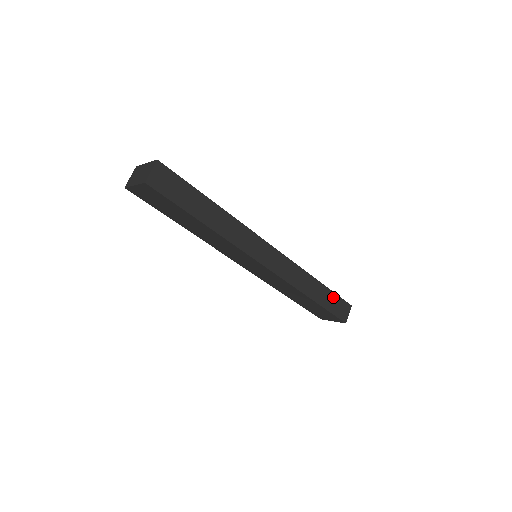
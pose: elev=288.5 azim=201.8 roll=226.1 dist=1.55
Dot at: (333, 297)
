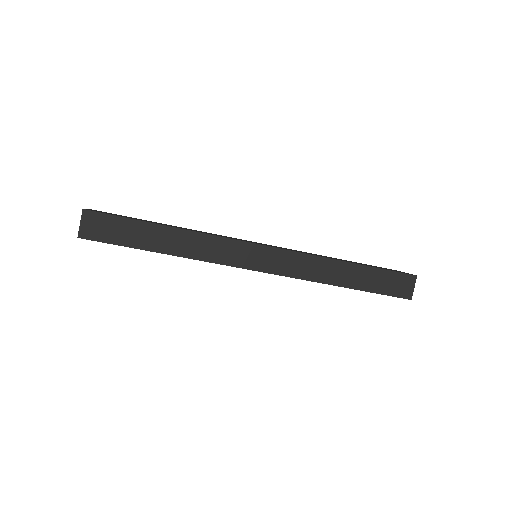
Dot at: (380, 274)
